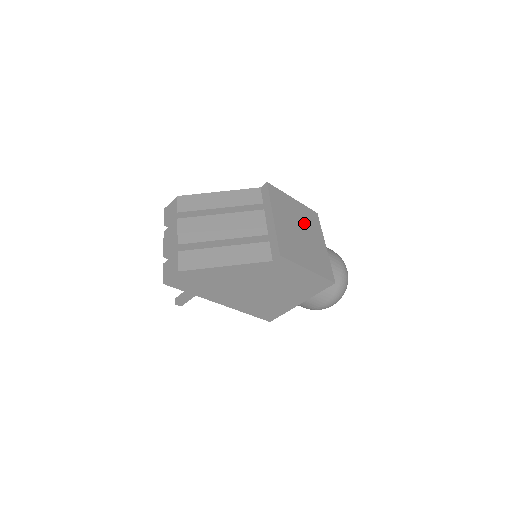
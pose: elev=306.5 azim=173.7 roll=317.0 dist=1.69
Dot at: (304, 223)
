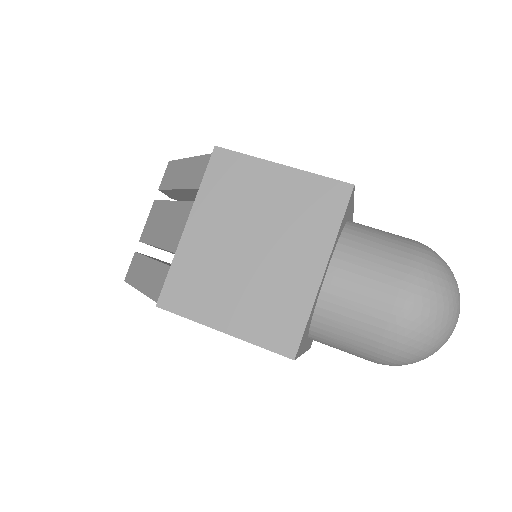
Dot at: (279, 223)
